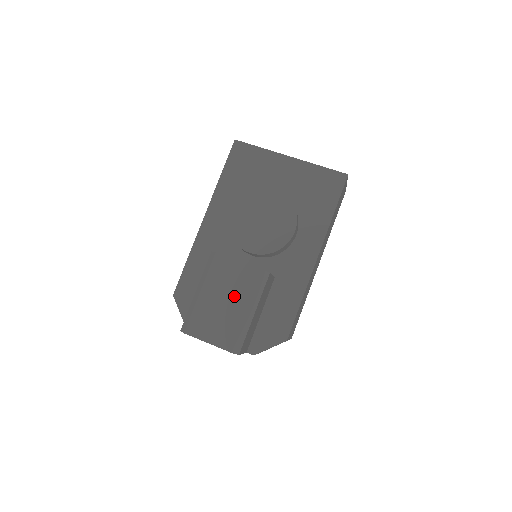
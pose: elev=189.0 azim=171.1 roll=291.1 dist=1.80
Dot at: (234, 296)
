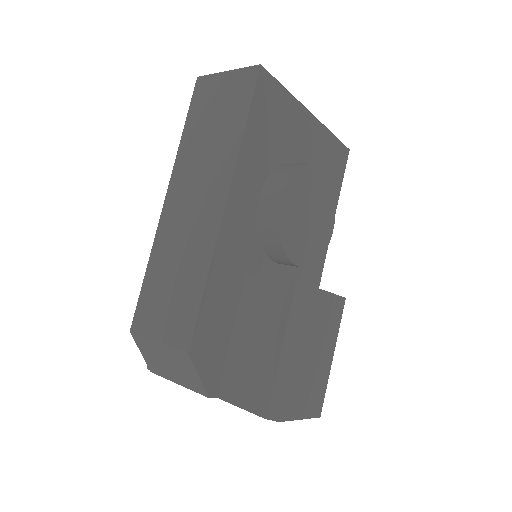
Dot at: (324, 343)
